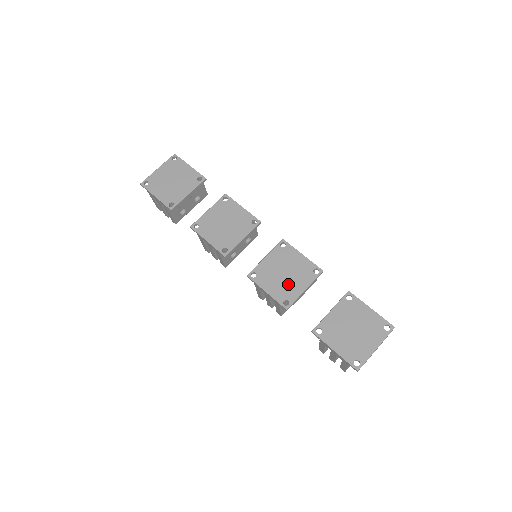
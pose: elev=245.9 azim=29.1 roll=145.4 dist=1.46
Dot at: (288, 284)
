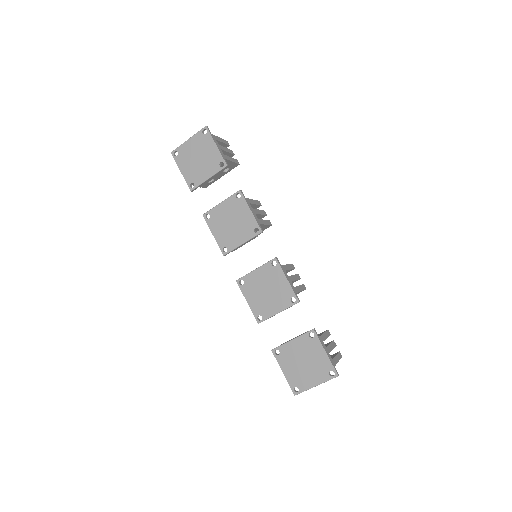
Dot at: (266, 302)
